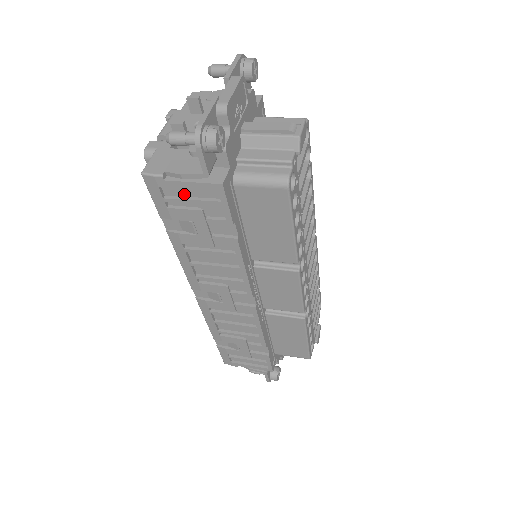
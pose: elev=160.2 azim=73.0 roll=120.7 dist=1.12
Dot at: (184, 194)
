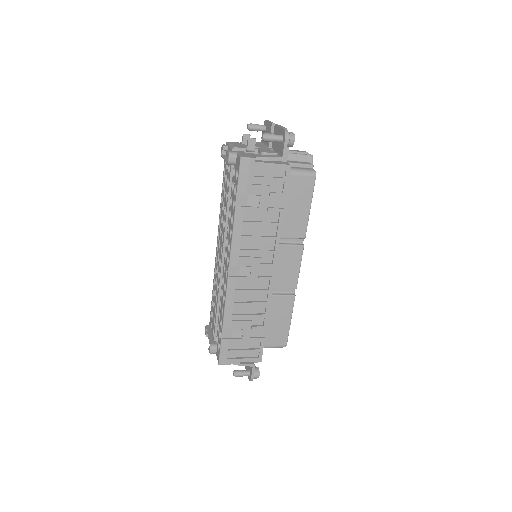
Dot at: (261, 174)
